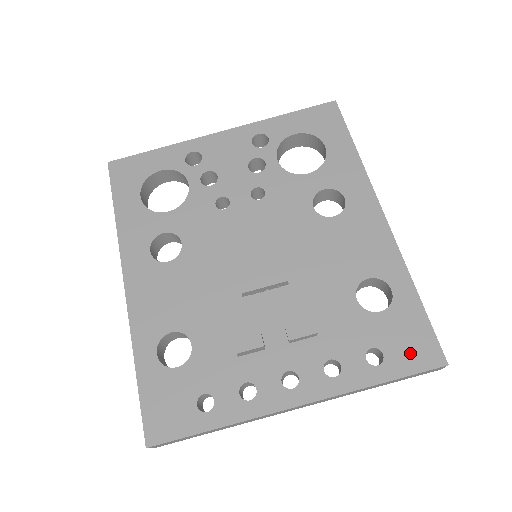
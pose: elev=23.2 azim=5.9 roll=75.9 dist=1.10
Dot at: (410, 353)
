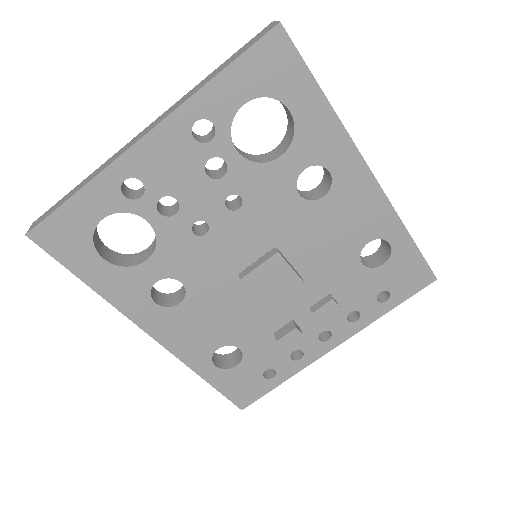
Dot at: (409, 284)
